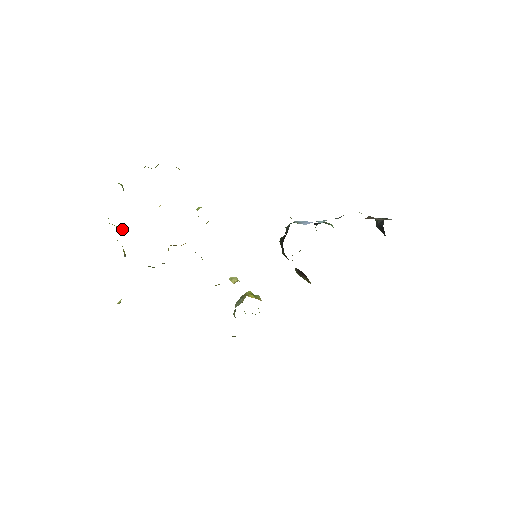
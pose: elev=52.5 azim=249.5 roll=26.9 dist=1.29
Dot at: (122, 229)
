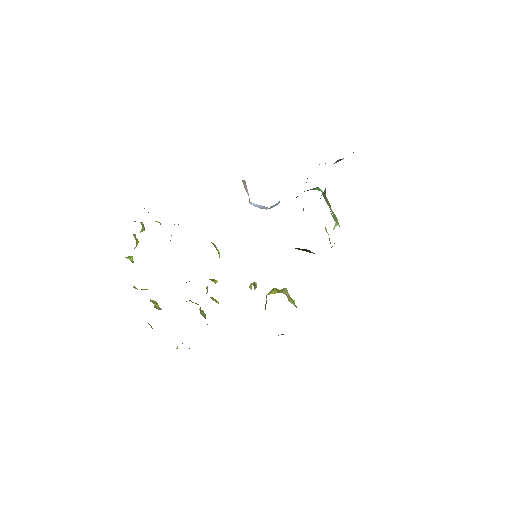
Dot at: occluded
